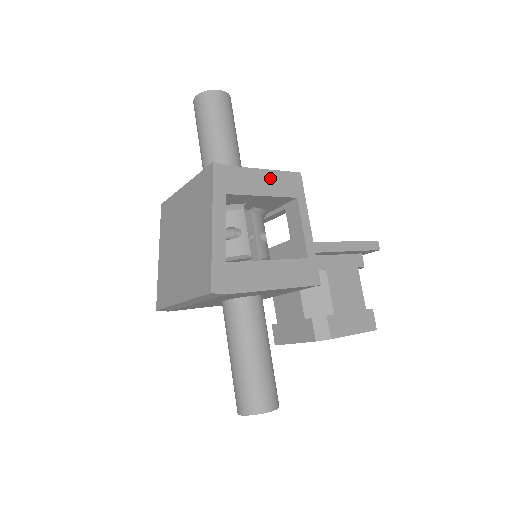
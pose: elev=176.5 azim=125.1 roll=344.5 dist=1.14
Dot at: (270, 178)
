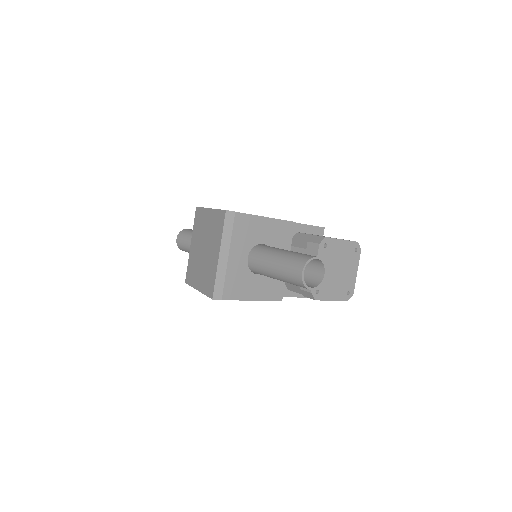
Dot at: occluded
